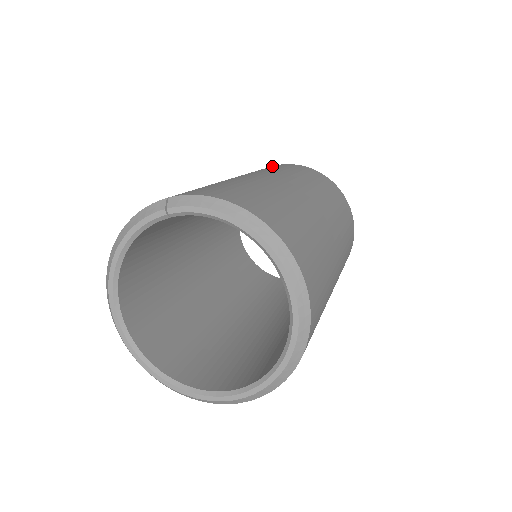
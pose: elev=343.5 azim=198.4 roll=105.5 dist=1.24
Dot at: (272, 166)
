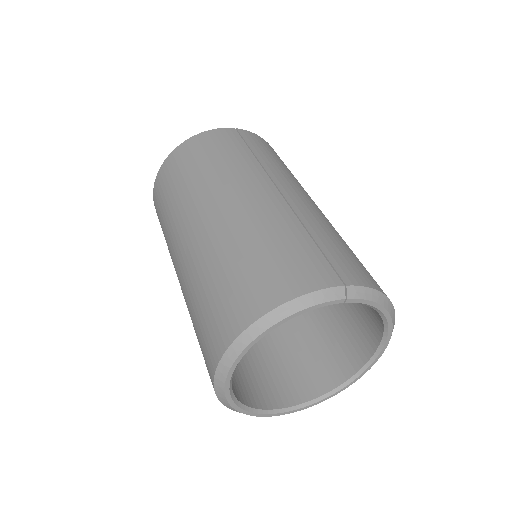
Dot at: (246, 136)
